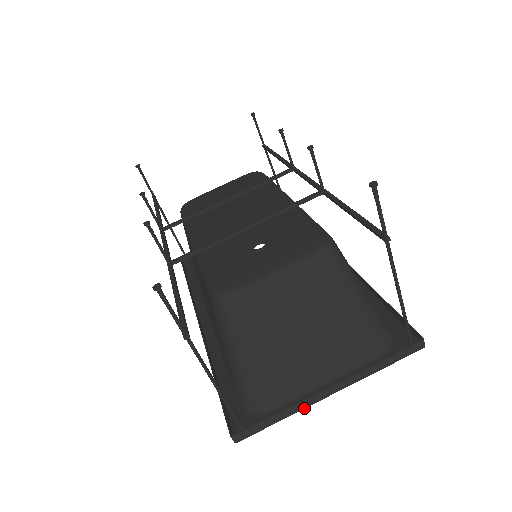
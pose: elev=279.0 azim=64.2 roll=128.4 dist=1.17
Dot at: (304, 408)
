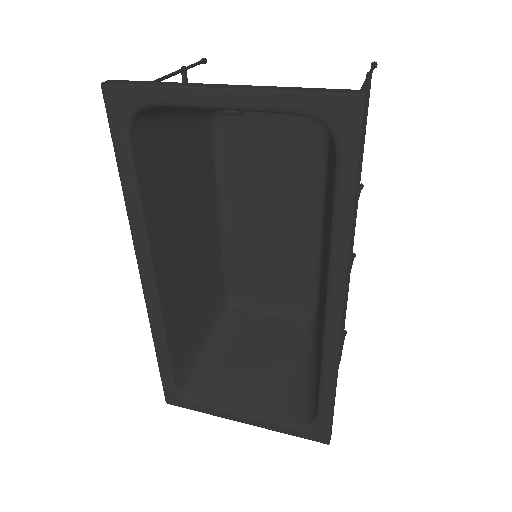
Dot at: (185, 86)
